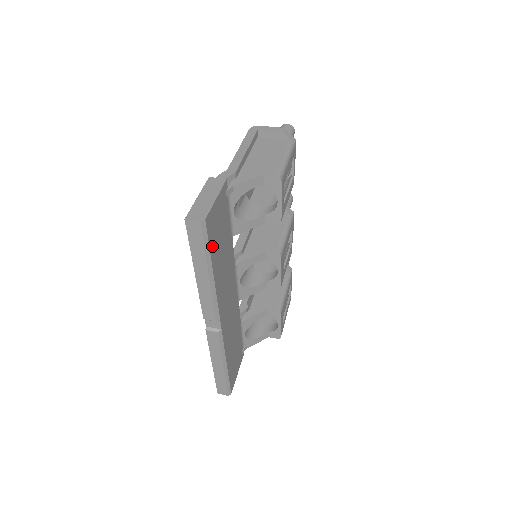
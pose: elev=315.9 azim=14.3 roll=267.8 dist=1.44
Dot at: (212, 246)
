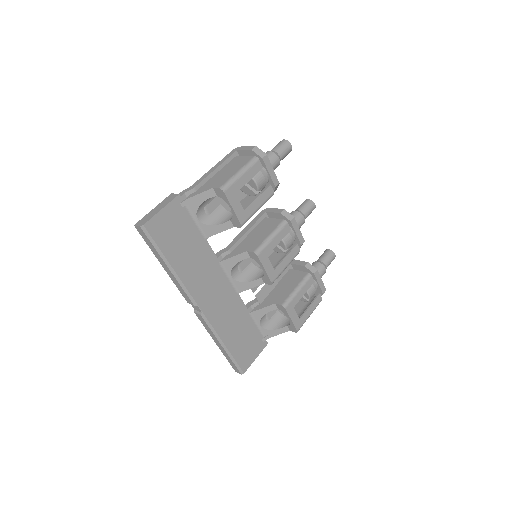
Dot at: (163, 245)
